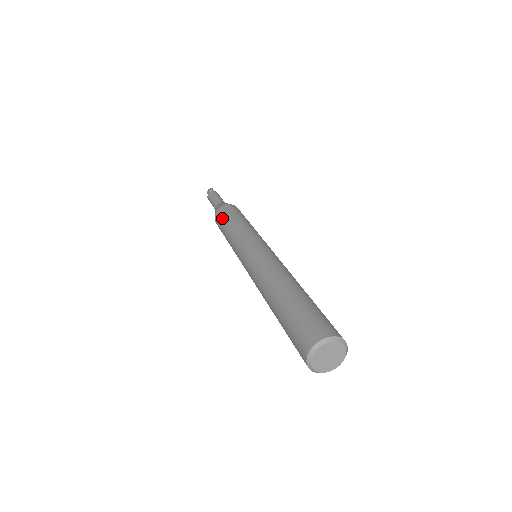
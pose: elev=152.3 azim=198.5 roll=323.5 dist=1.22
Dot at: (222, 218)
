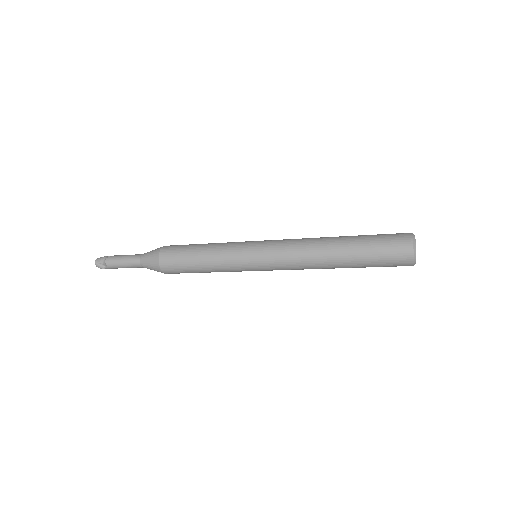
Dot at: (182, 246)
